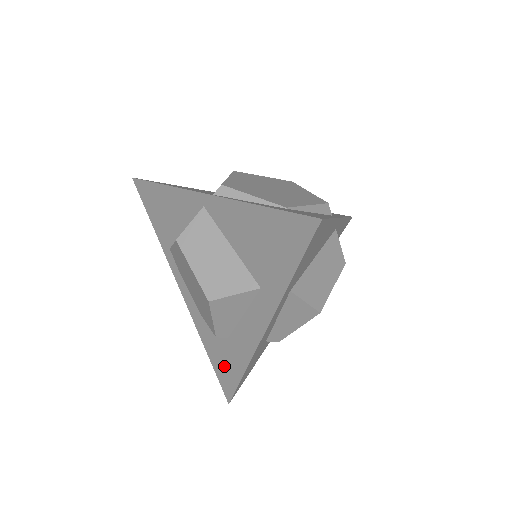
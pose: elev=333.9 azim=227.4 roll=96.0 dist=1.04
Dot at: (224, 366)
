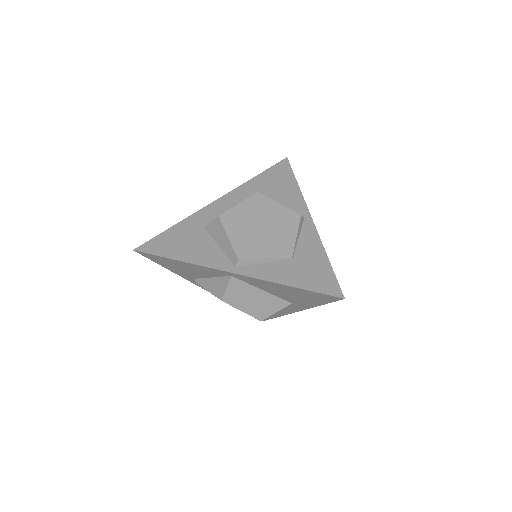
Dot at: occluded
